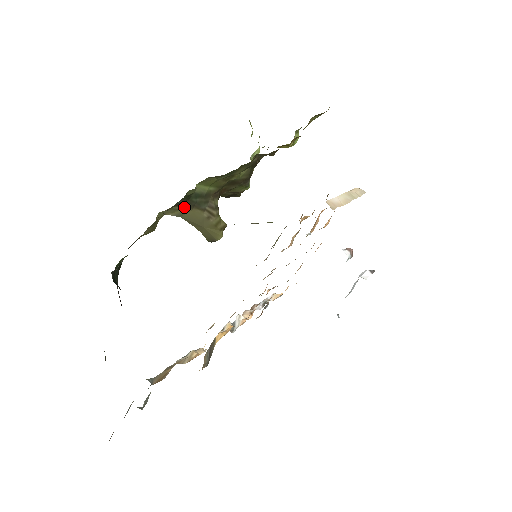
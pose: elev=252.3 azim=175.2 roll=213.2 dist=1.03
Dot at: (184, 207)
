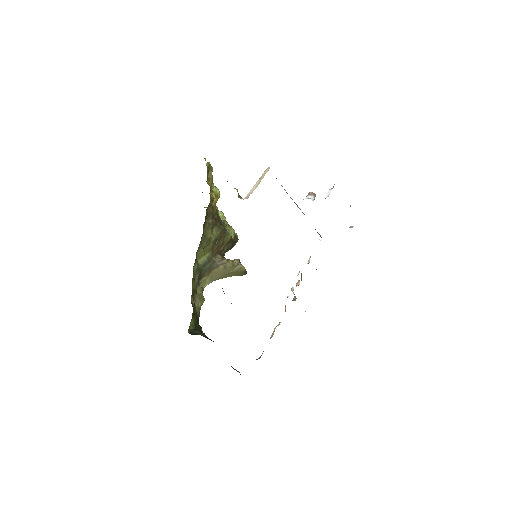
Dot at: (206, 276)
